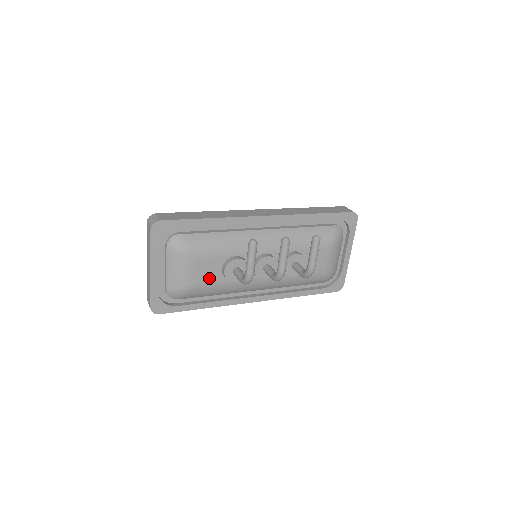
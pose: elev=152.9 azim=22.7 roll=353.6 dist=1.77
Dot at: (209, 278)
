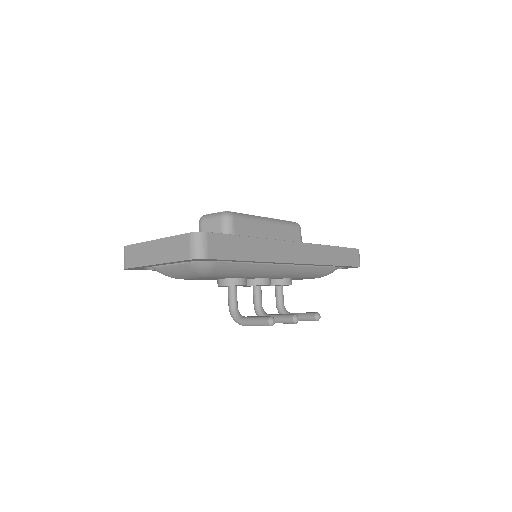
Dot at: (203, 279)
